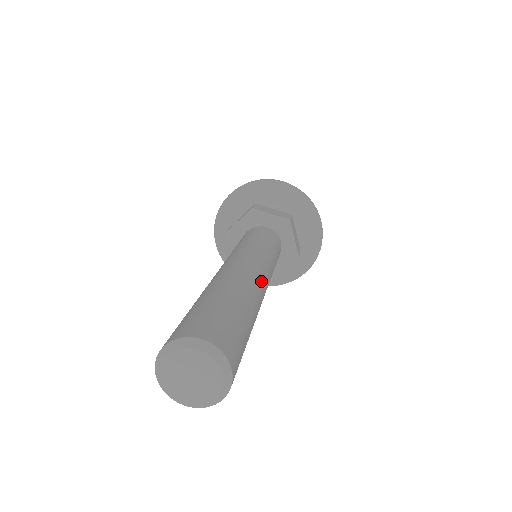
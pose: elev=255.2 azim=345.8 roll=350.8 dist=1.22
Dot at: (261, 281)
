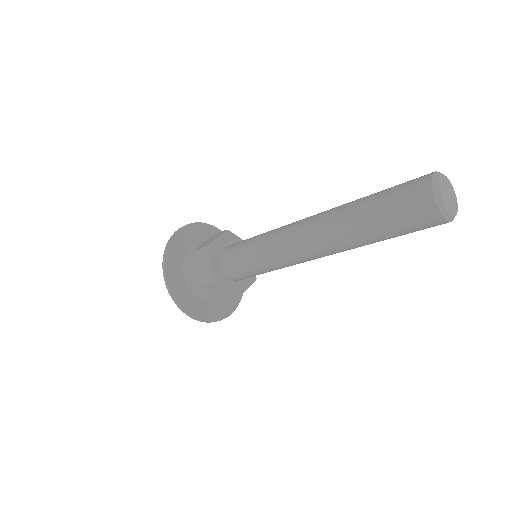
Dot at: occluded
